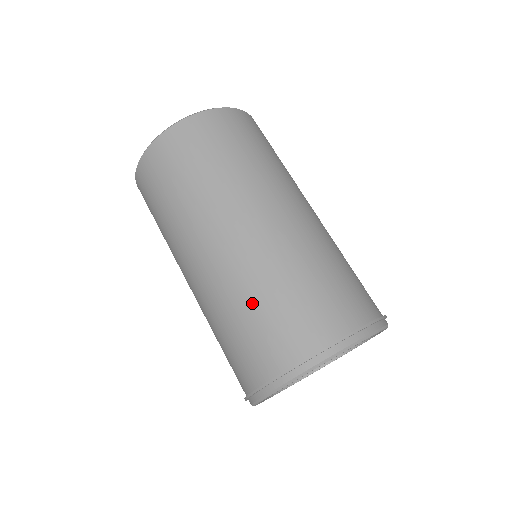
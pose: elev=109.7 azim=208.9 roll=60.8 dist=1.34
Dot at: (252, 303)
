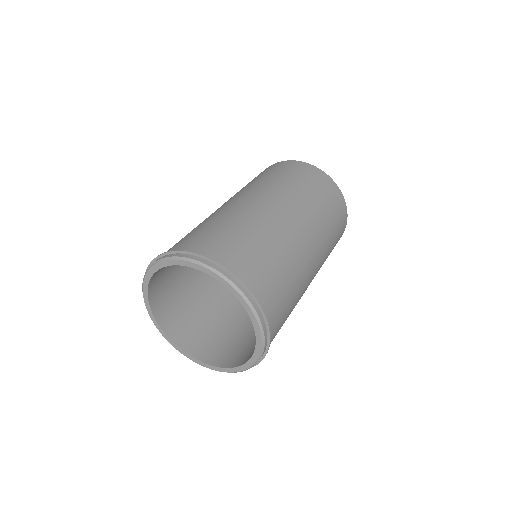
Dot at: (225, 224)
